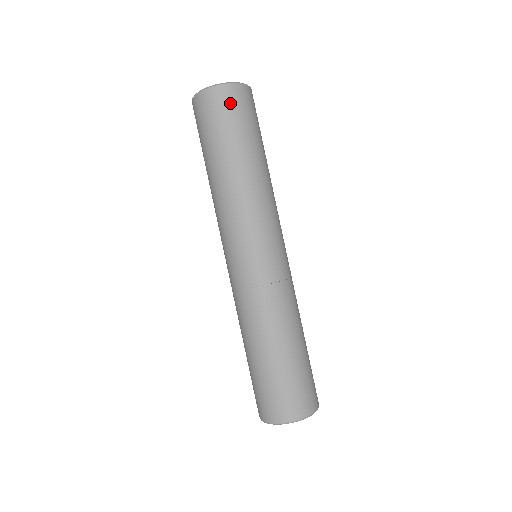
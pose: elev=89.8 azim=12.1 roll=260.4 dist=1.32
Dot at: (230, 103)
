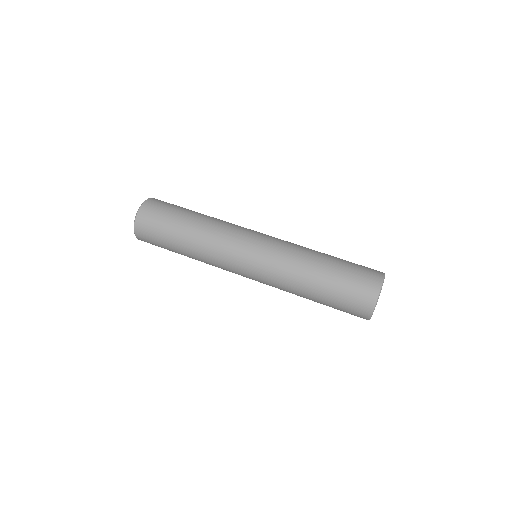
Dot at: (158, 204)
